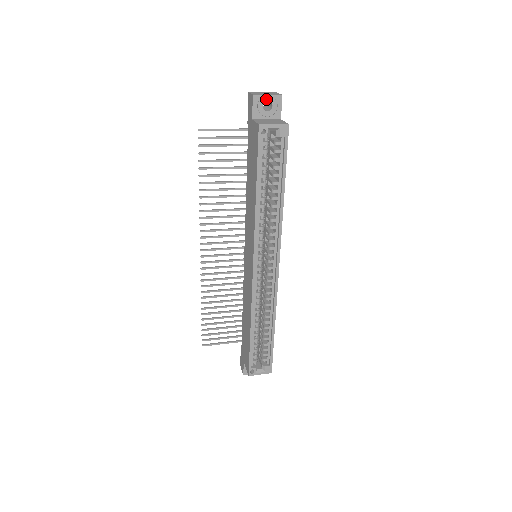
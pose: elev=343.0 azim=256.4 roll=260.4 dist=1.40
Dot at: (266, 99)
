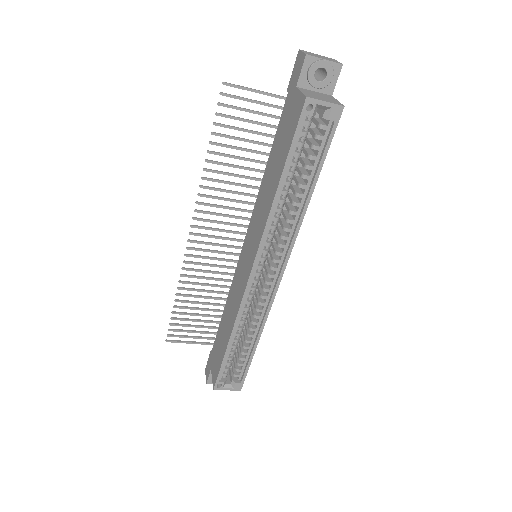
Dot at: (321, 64)
